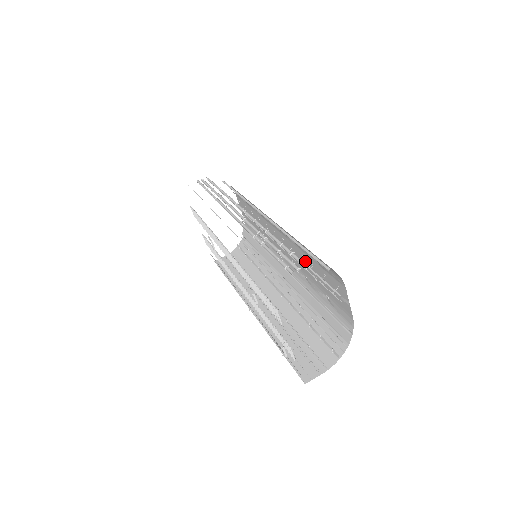
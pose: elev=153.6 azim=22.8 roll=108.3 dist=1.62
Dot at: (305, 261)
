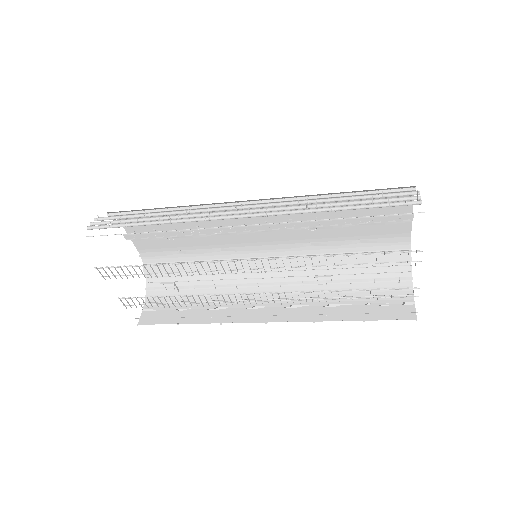
Dot at: occluded
